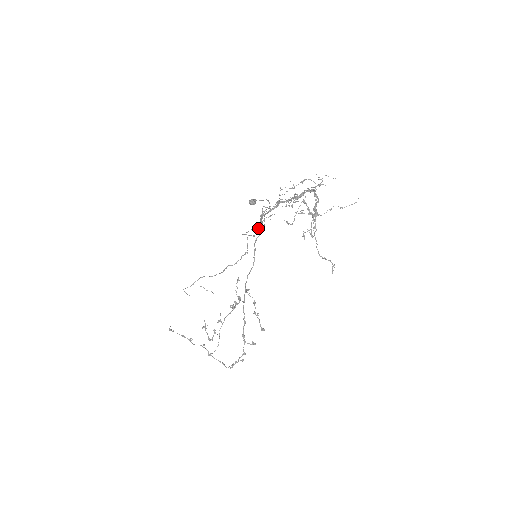
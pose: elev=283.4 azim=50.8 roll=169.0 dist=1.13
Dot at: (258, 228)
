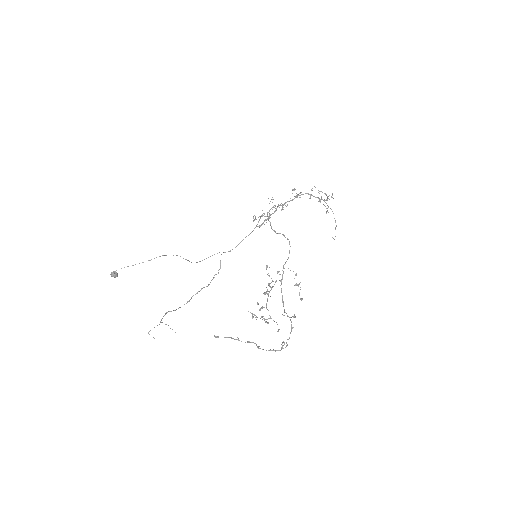
Dot at: (270, 224)
